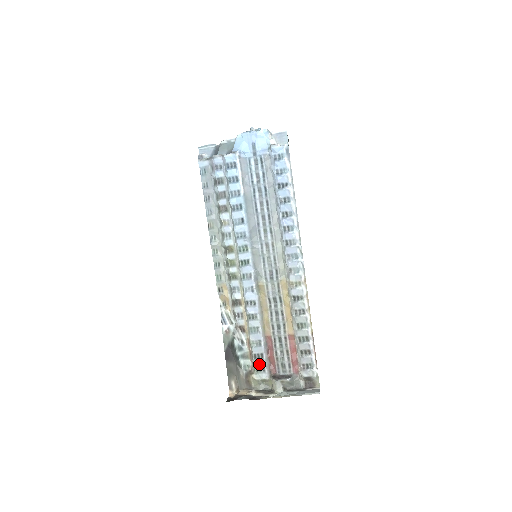
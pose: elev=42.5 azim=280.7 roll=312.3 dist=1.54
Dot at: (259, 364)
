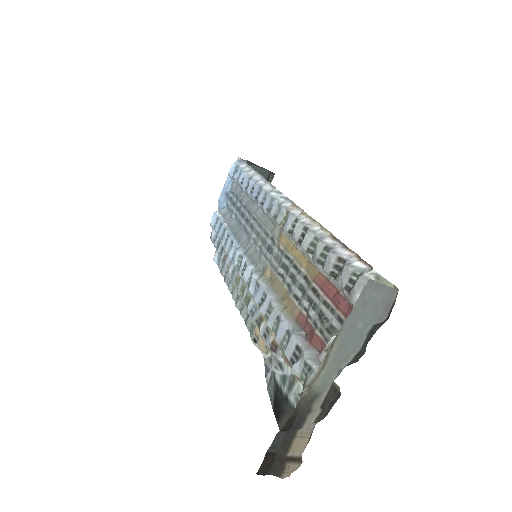
Dot at: (300, 367)
